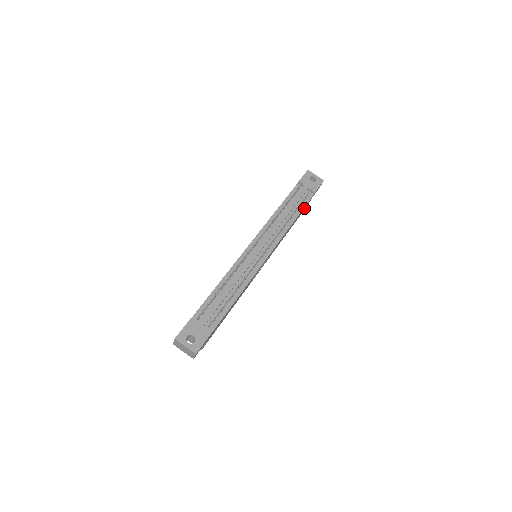
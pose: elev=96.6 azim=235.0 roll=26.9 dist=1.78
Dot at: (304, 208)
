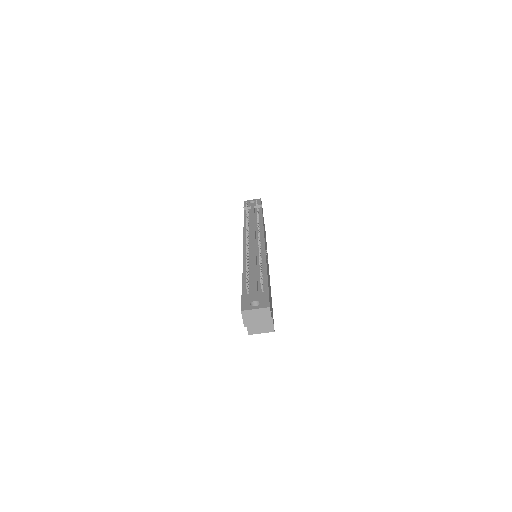
Dot at: occluded
